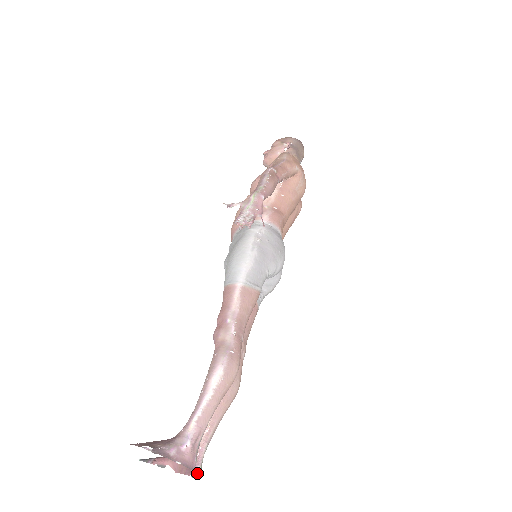
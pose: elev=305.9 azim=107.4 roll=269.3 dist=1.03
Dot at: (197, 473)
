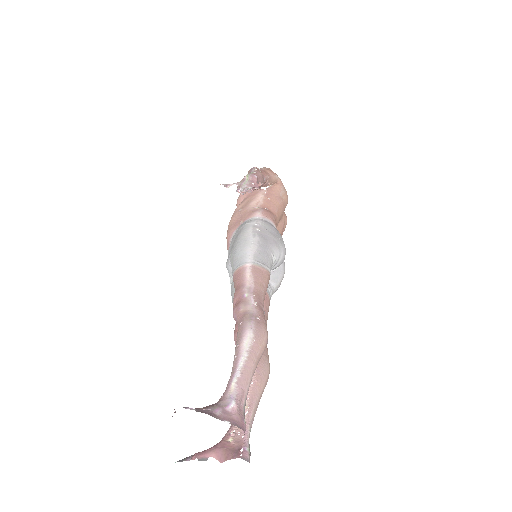
Dot at: (246, 454)
